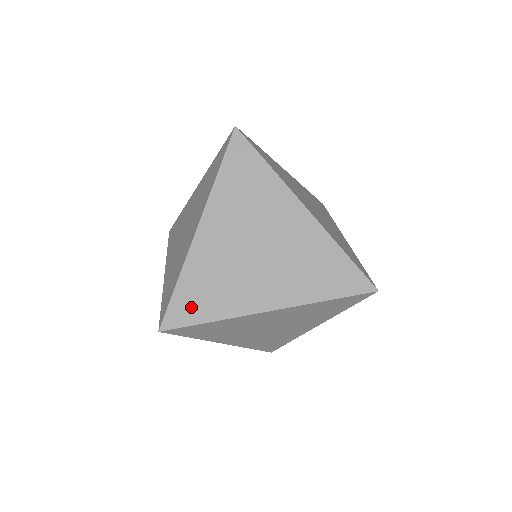
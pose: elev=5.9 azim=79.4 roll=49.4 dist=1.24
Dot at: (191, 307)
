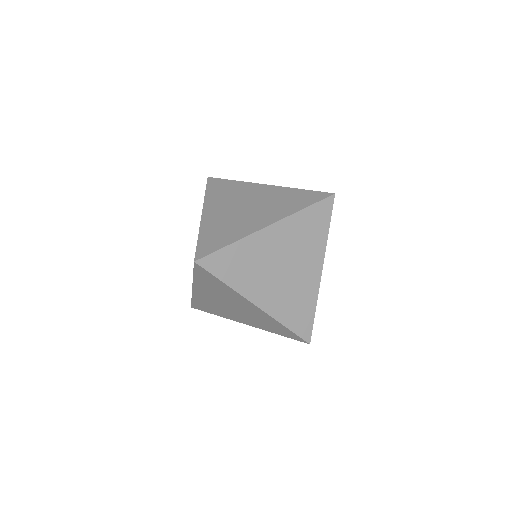
Dot at: (203, 308)
